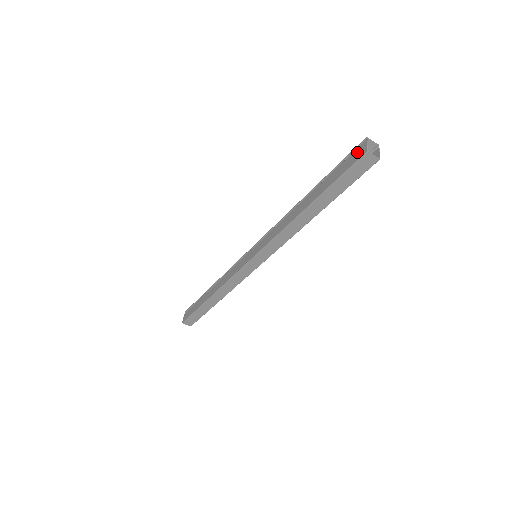
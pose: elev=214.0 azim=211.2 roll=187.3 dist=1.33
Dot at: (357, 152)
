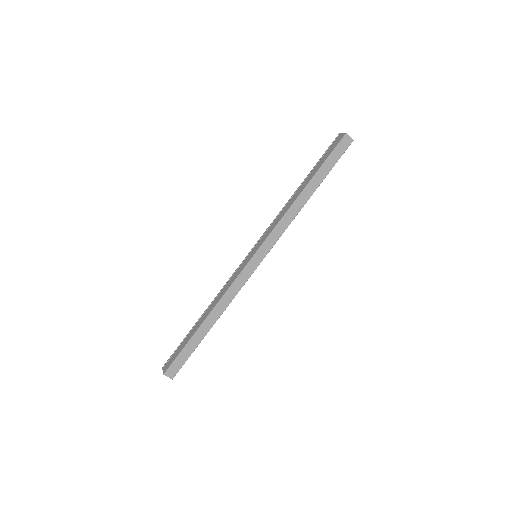
Dot at: (337, 140)
